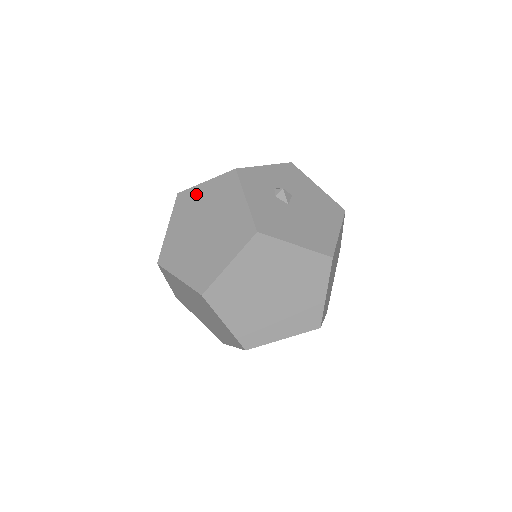
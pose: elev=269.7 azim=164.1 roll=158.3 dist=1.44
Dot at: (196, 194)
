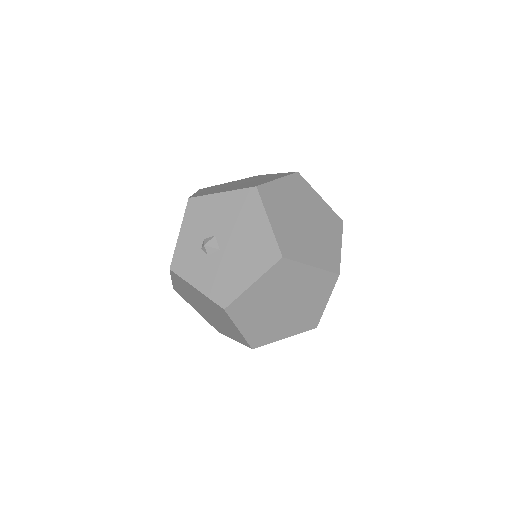
Dot at: (179, 289)
